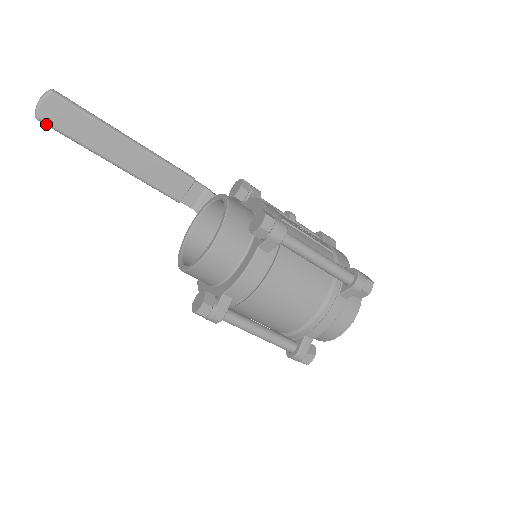
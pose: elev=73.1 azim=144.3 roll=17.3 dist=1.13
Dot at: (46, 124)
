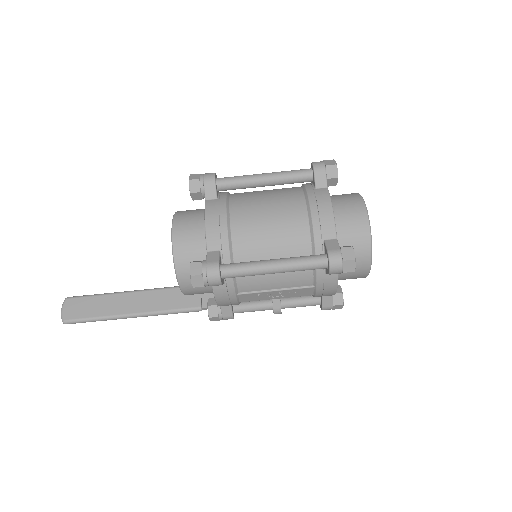
Dot at: (71, 321)
